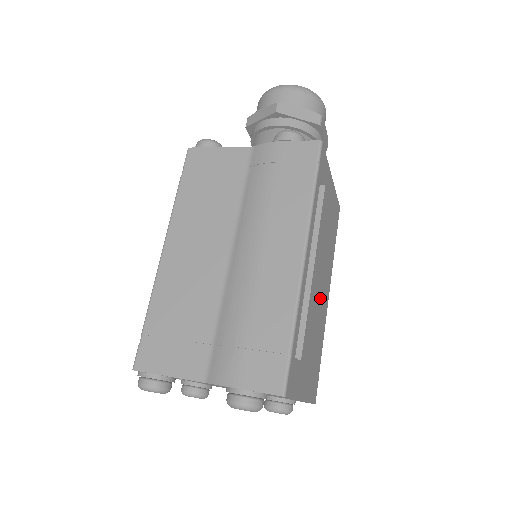
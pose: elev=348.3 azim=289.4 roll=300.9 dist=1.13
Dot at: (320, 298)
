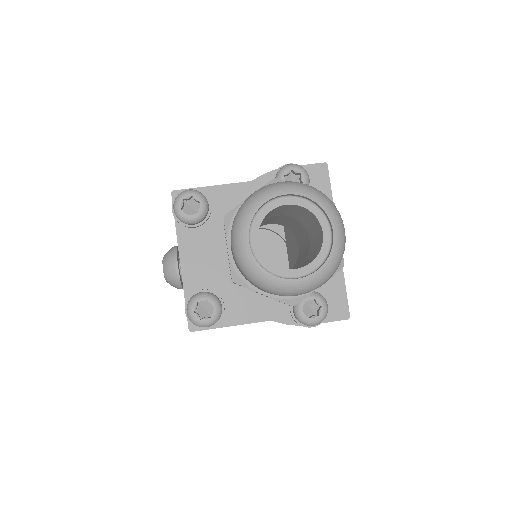
Dot at: occluded
